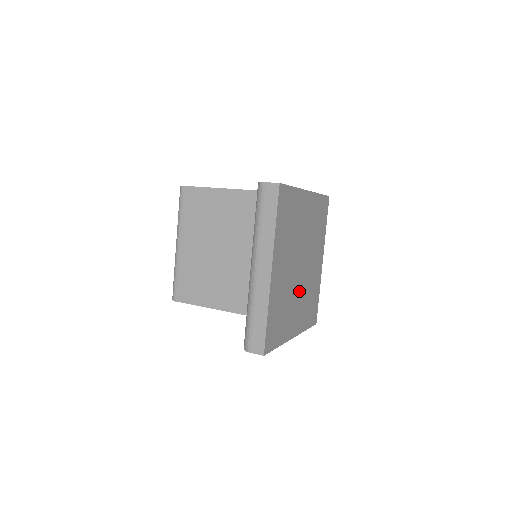
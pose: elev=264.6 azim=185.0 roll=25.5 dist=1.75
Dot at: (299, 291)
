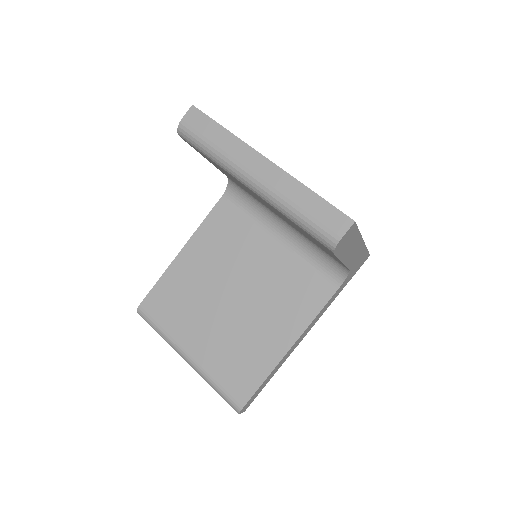
Dot at: occluded
